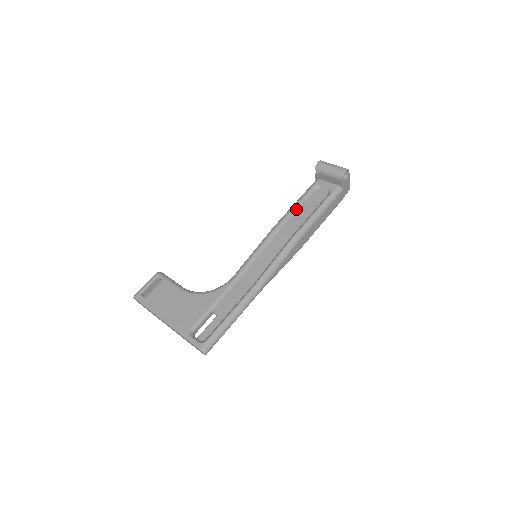
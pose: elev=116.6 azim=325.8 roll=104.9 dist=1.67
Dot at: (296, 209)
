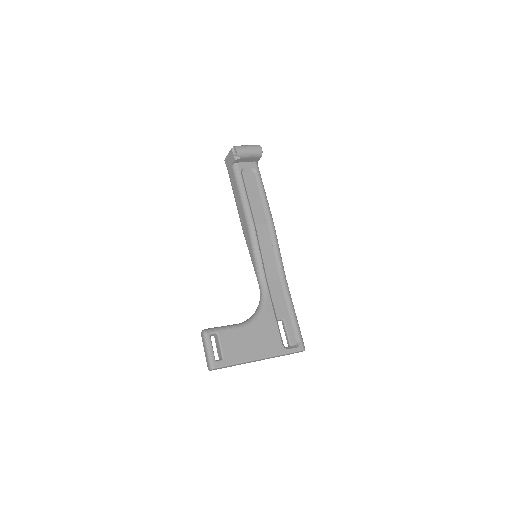
Dot at: (248, 199)
